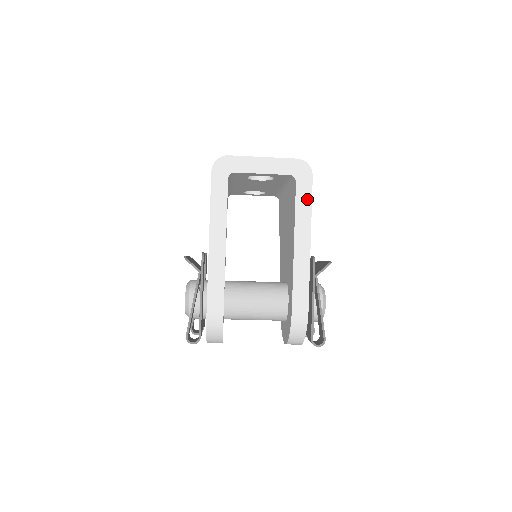
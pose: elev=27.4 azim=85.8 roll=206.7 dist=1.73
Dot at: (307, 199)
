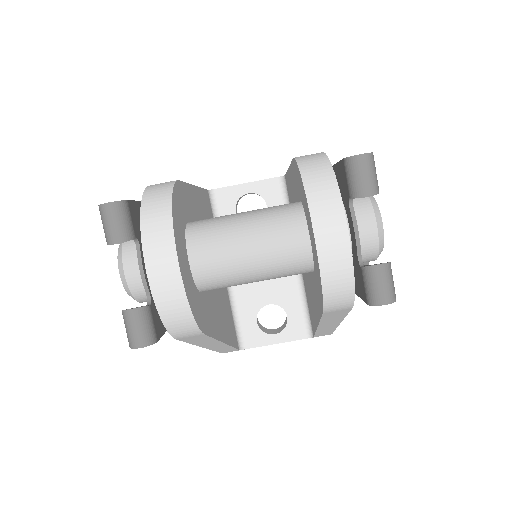
Dot at: occluded
